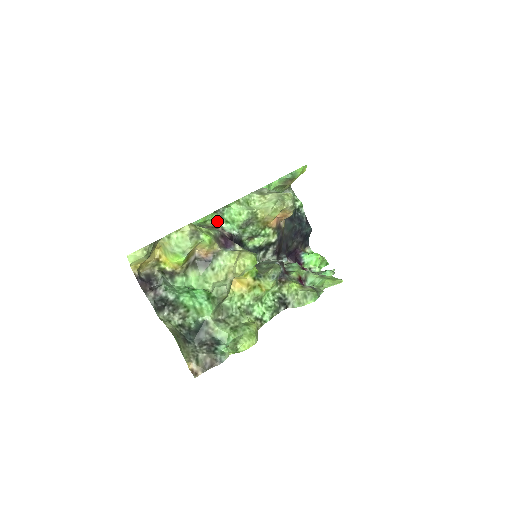
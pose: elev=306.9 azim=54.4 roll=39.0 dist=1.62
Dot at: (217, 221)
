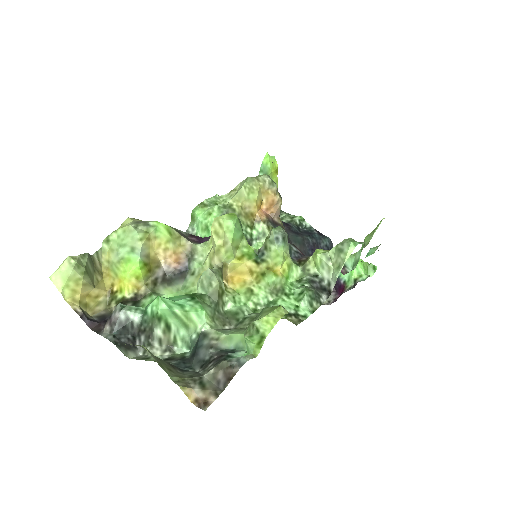
Dot at: occluded
